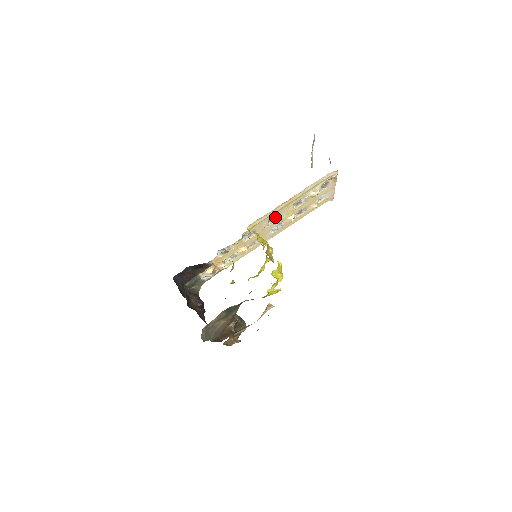
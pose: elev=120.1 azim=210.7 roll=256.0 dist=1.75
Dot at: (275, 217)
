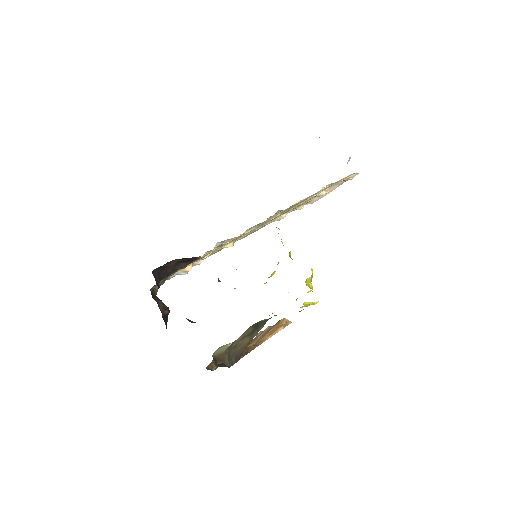
Dot at: occluded
